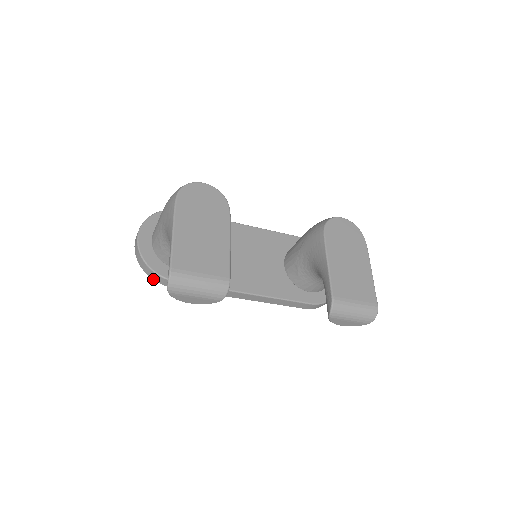
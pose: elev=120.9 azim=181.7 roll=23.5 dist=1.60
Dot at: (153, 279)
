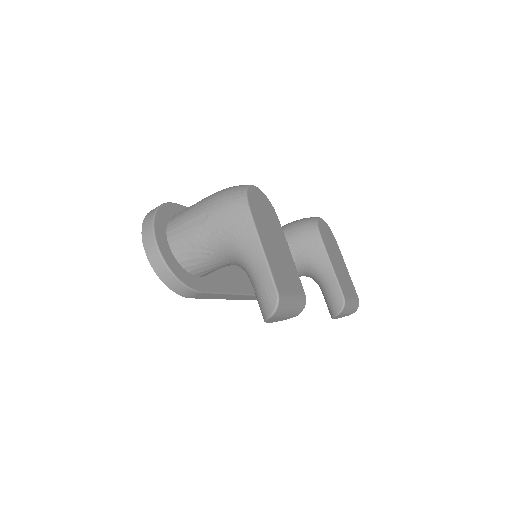
Dot at: (173, 291)
